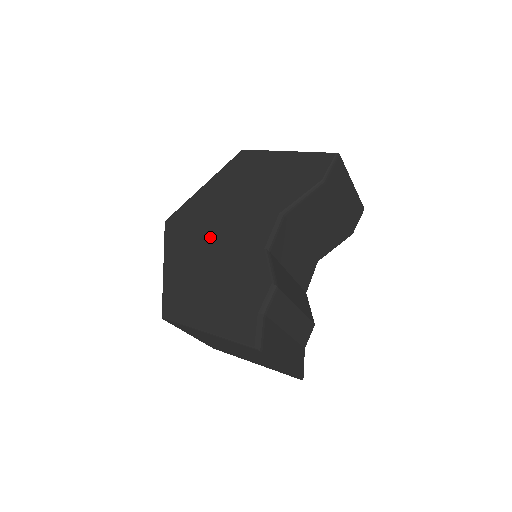
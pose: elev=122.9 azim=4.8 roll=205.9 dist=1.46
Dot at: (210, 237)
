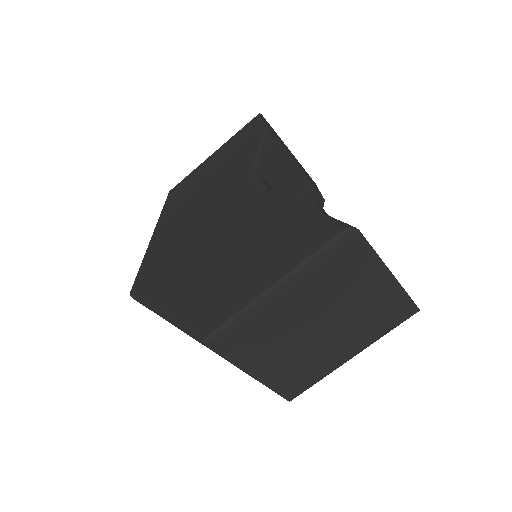
Dot at: (195, 246)
